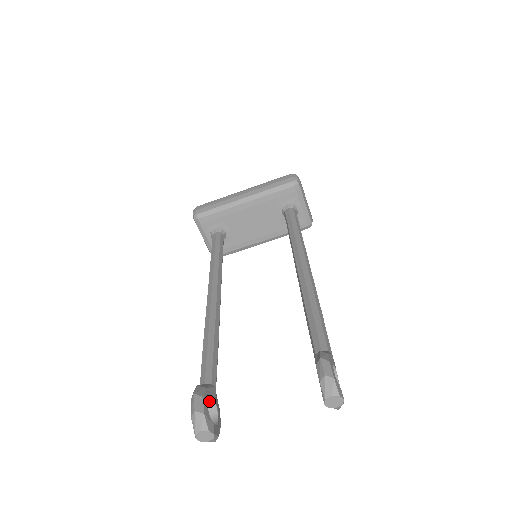
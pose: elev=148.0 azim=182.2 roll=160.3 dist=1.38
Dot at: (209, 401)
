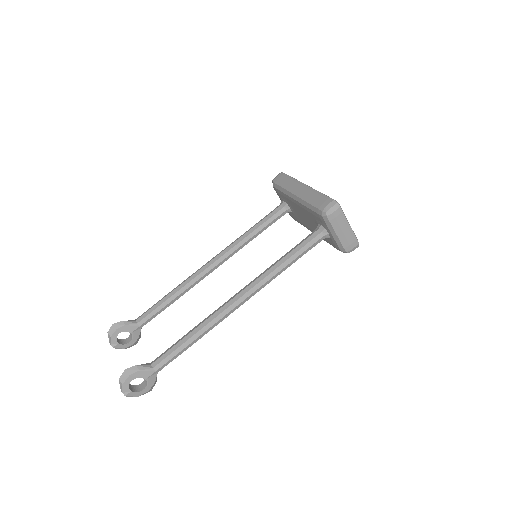
Dot at: (129, 331)
